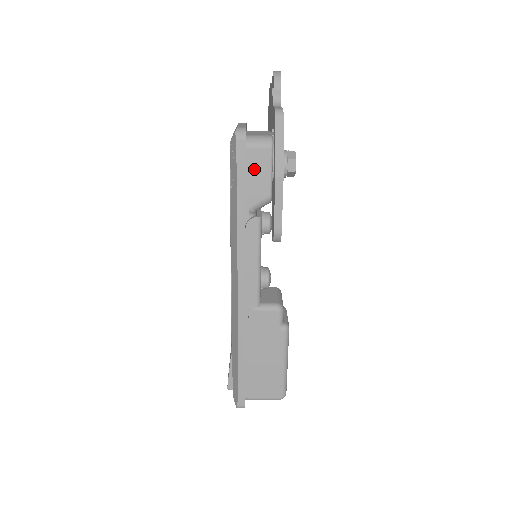
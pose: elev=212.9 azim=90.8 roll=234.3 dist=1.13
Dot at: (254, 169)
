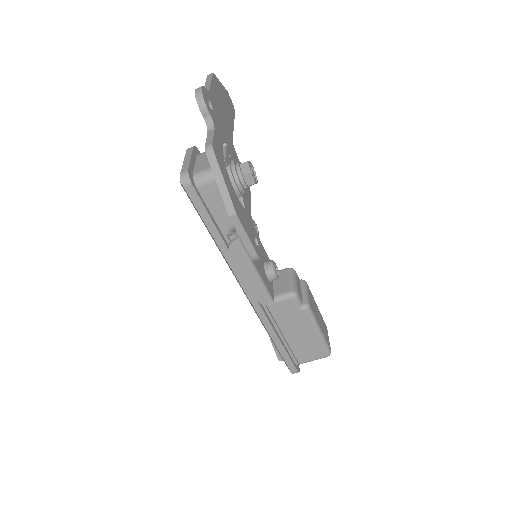
Dot at: (213, 202)
